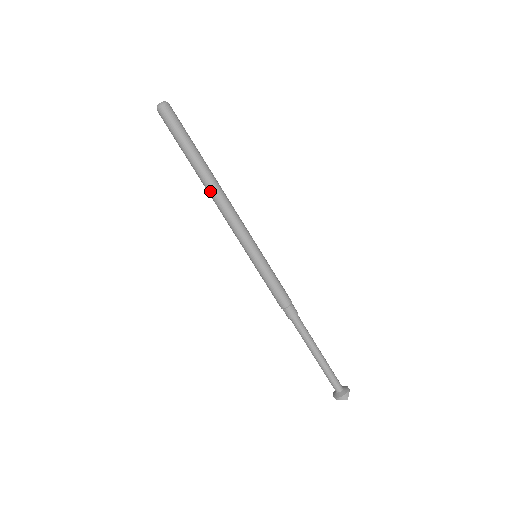
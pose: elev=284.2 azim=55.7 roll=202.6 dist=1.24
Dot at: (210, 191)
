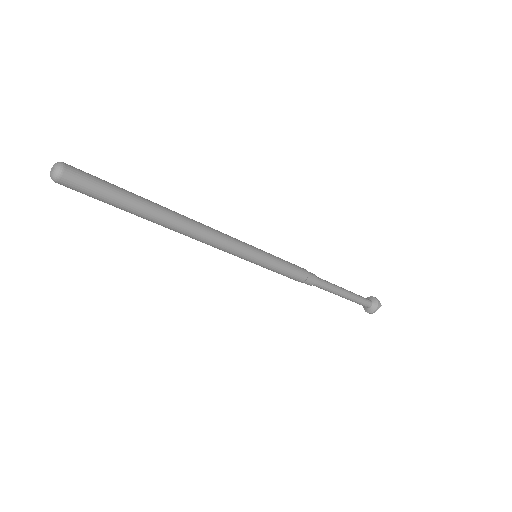
Dot at: (181, 228)
